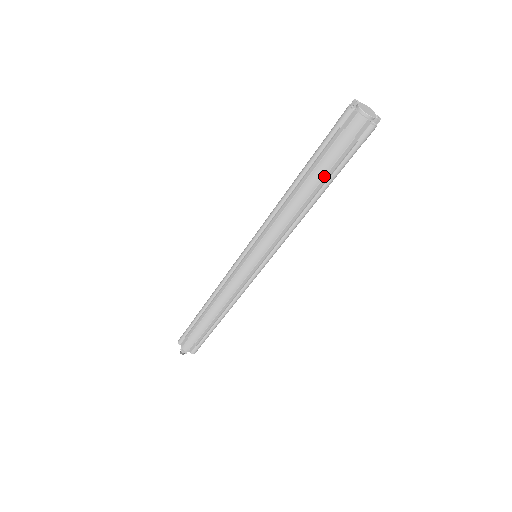
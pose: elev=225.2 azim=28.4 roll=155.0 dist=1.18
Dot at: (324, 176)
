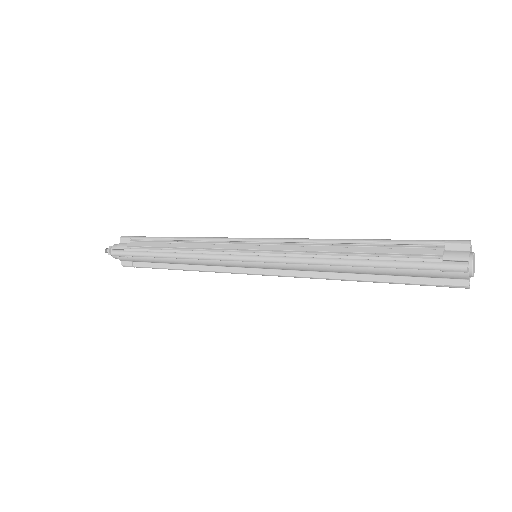
Dot at: (386, 275)
